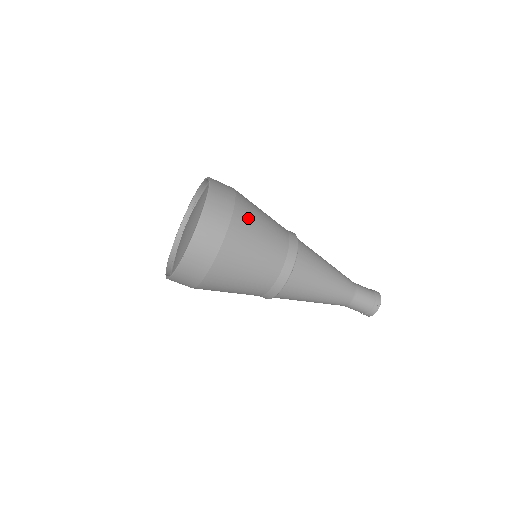
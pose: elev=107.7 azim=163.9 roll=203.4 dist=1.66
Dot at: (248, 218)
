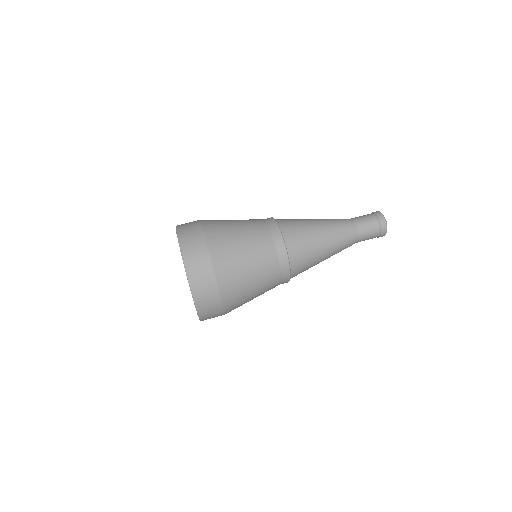
Dot at: occluded
